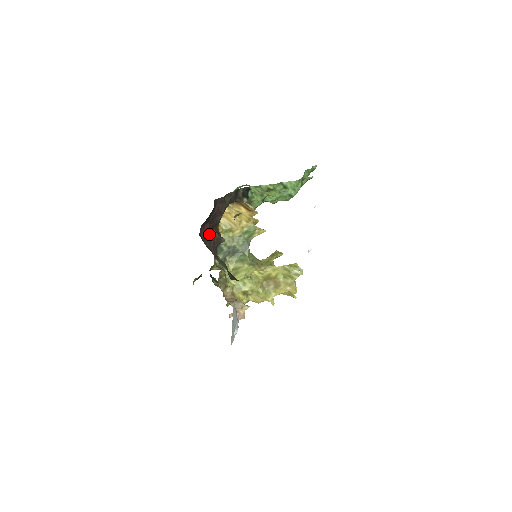
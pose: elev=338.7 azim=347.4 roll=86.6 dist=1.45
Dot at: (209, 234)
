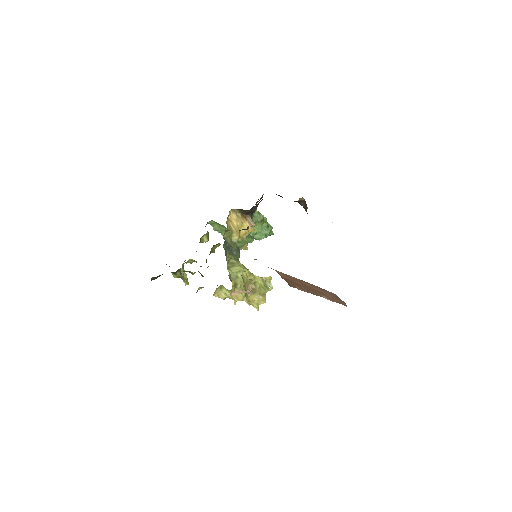
Dot at: occluded
